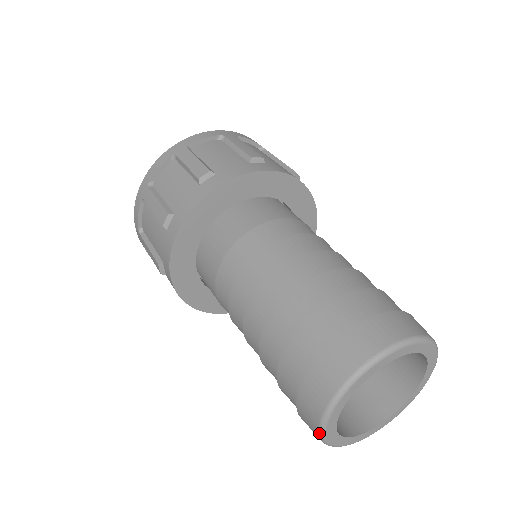
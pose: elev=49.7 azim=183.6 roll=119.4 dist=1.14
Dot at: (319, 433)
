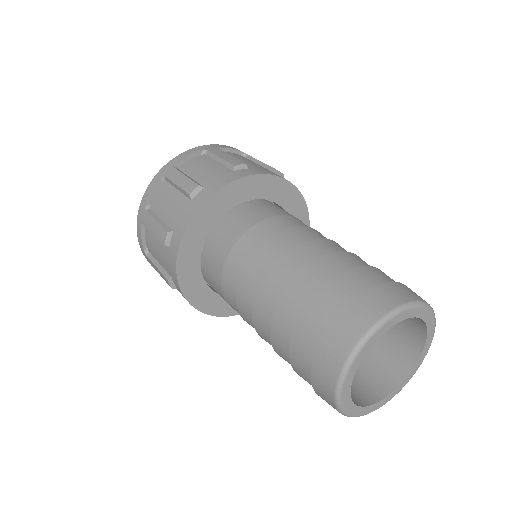
Dot at: (365, 335)
